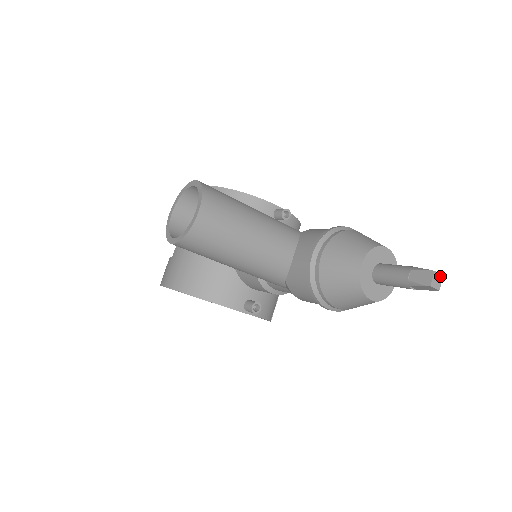
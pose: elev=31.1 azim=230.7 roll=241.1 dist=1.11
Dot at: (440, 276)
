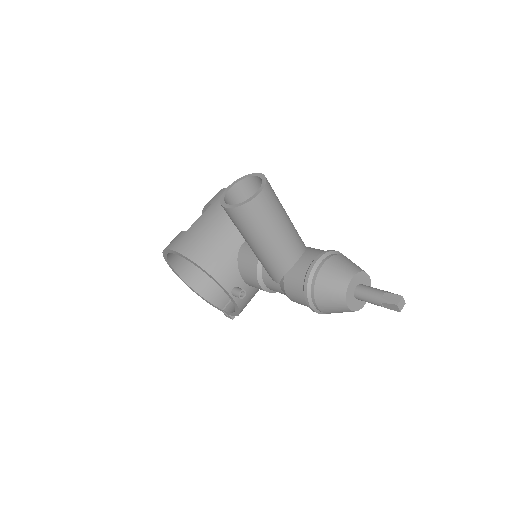
Dot at: (404, 302)
